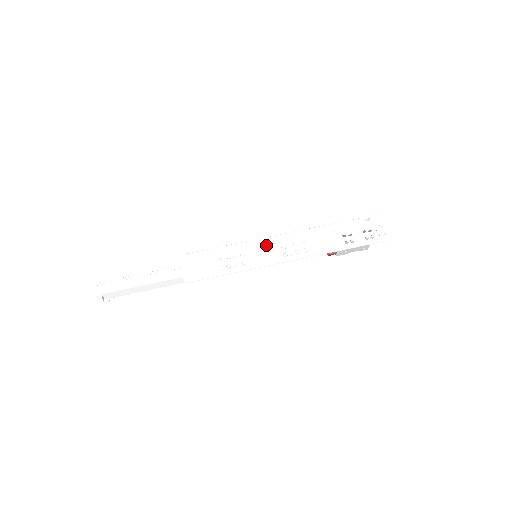
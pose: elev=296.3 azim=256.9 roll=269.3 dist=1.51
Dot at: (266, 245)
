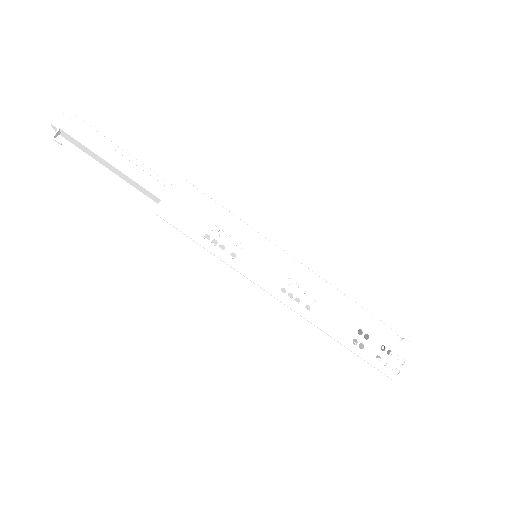
Dot at: (276, 260)
